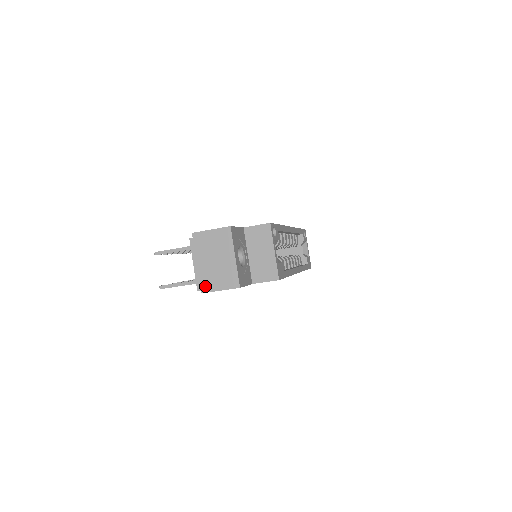
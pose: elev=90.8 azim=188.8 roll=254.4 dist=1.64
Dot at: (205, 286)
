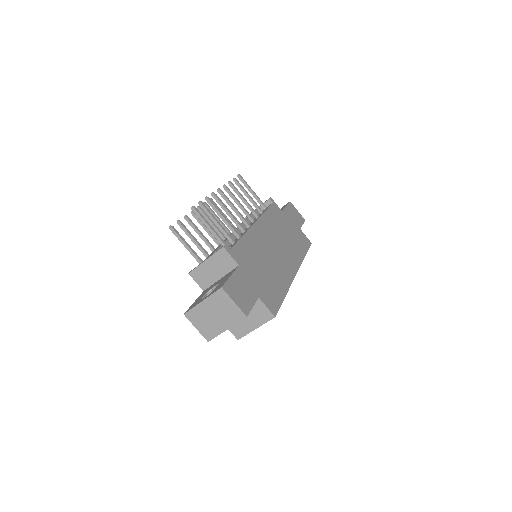
Dot at: (191, 315)
